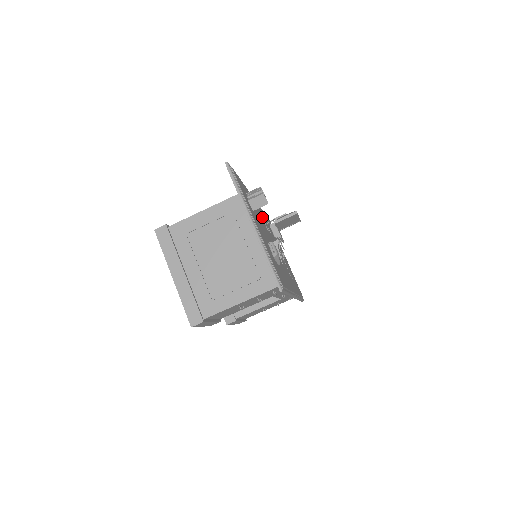
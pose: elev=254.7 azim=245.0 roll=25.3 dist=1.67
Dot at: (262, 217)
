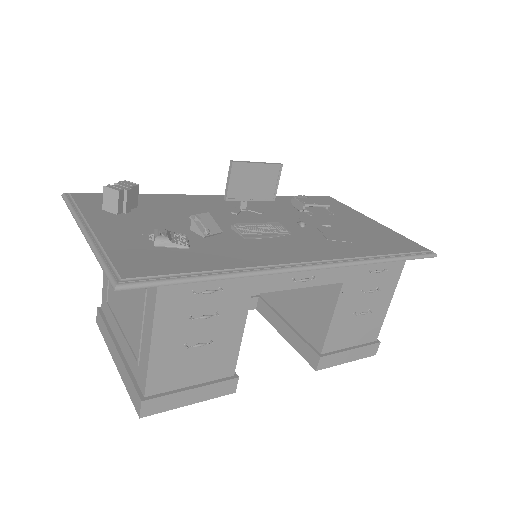
Dot at: occluded
